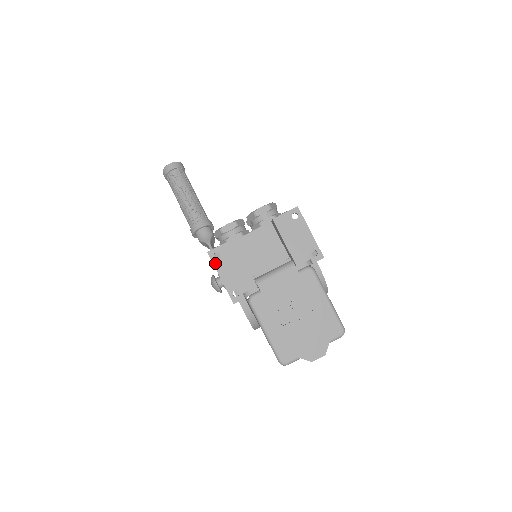
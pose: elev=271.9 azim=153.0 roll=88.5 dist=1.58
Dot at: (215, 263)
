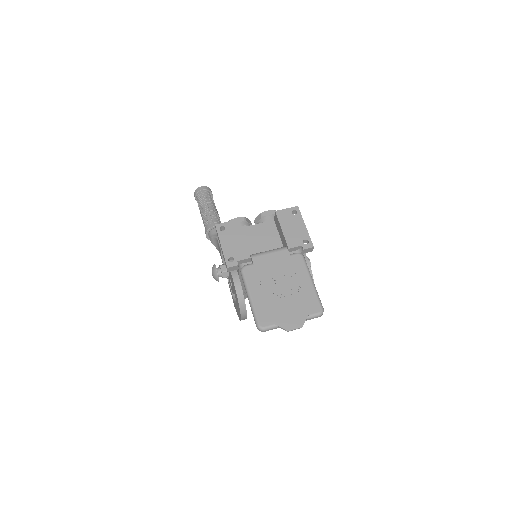
Dot at: (219, 234)
